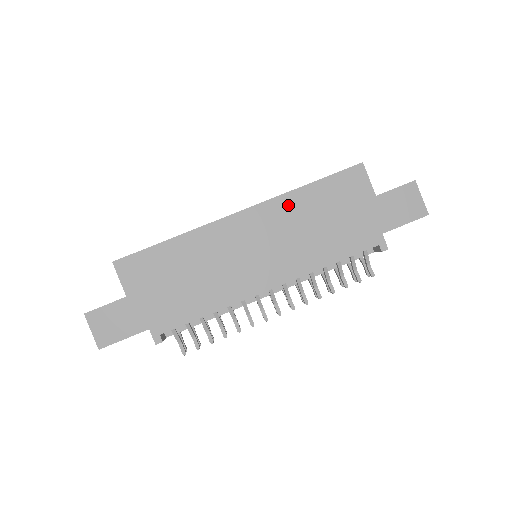
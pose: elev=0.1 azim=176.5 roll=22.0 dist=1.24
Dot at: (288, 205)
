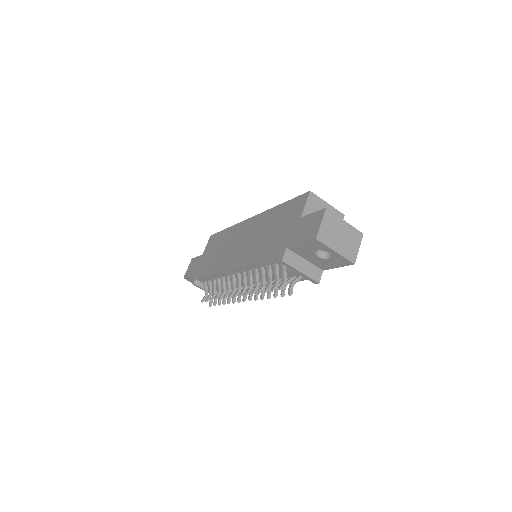
Dot at: (267, 217)
